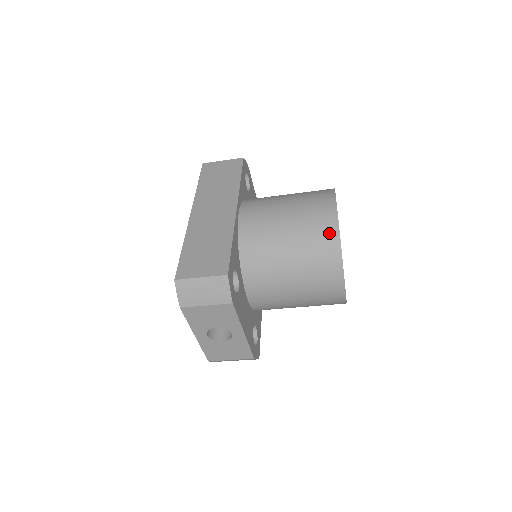
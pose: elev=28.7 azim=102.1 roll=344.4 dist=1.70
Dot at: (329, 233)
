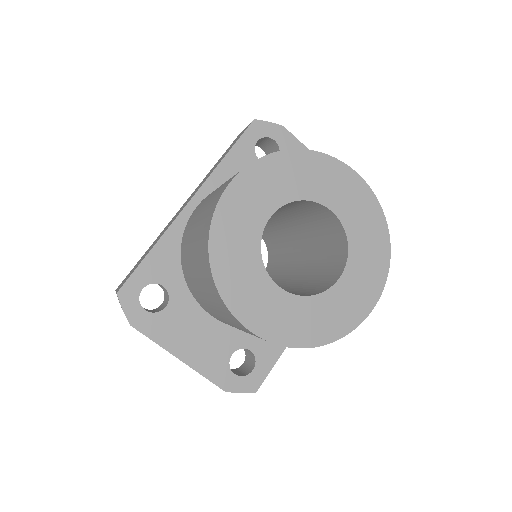
Dot at: (205, 239)
